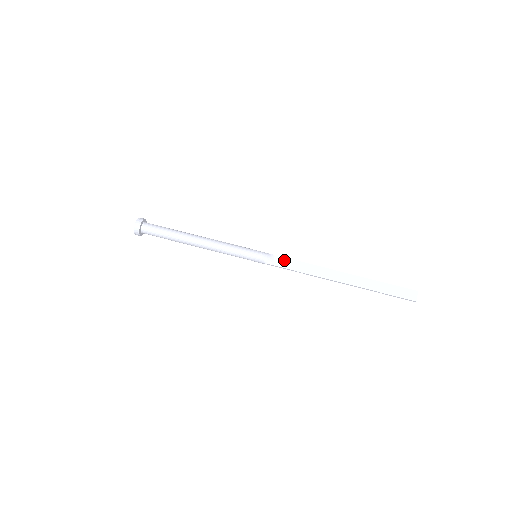
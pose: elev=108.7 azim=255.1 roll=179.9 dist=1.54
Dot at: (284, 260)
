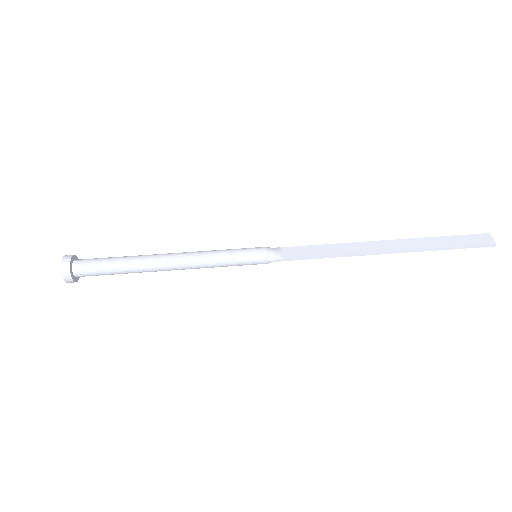
Dot at: (297, 249)
